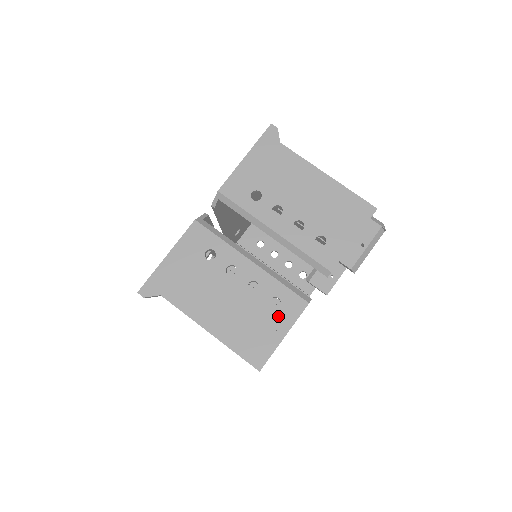
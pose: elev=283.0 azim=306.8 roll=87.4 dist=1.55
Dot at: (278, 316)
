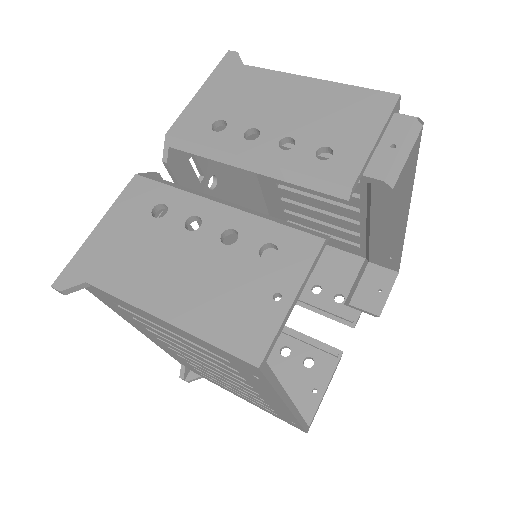
Dot at: (277, 270)
